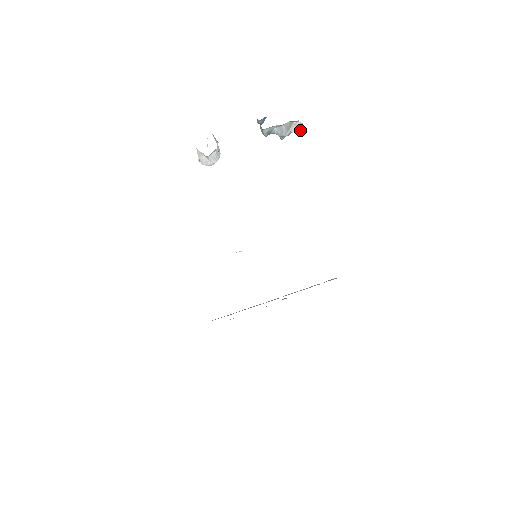
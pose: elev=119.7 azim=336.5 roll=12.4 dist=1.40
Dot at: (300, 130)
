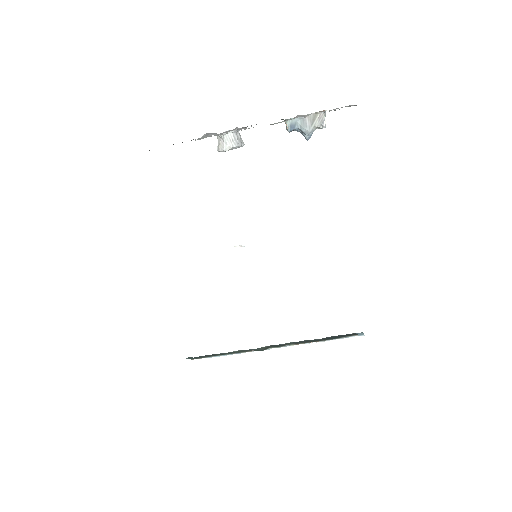
Dot at: (323, 121)
